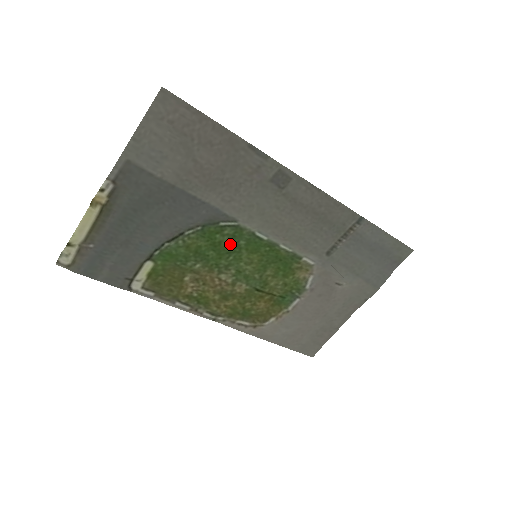
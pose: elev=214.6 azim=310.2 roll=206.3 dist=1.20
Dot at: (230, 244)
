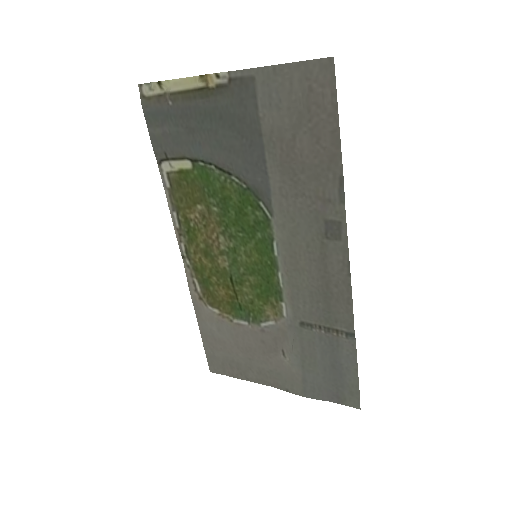
Dot at: (251, 225)
